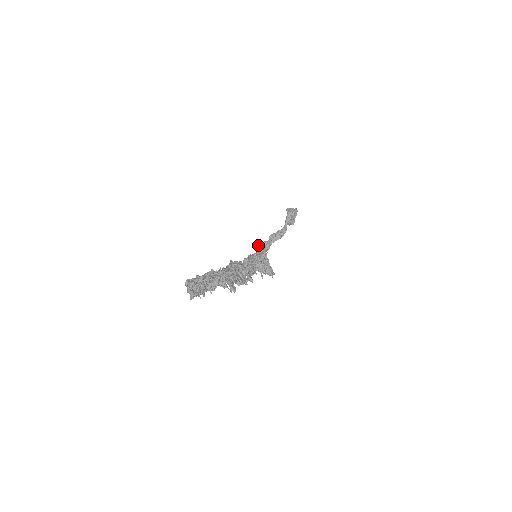
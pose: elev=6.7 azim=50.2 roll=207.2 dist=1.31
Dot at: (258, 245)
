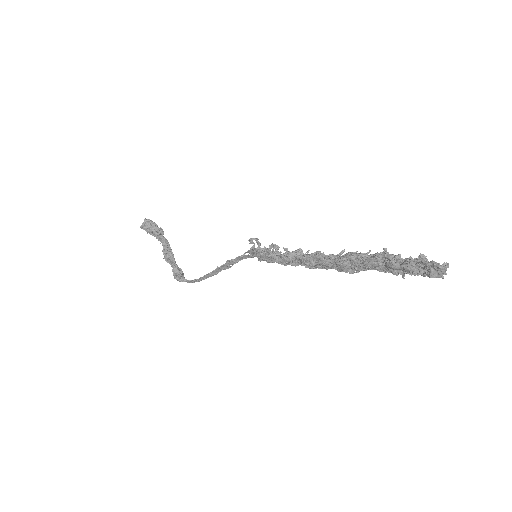
Dot at: (176, 277)
